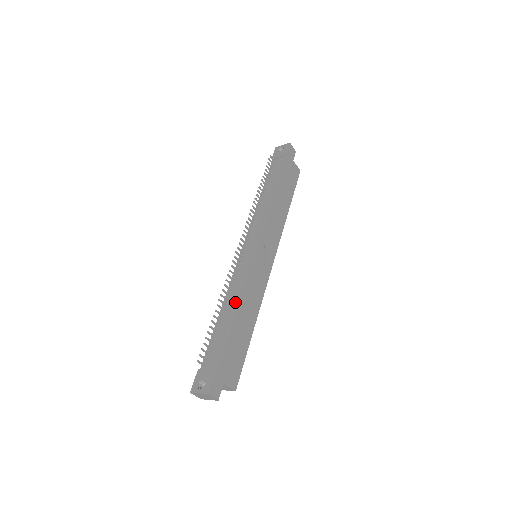
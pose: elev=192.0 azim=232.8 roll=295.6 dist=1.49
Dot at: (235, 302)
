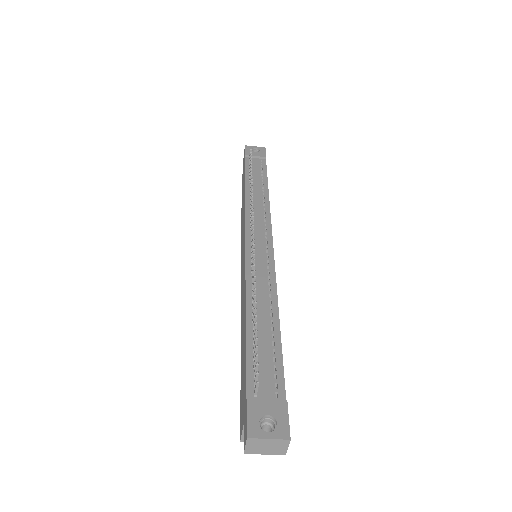
Dot at: (271, 305)
